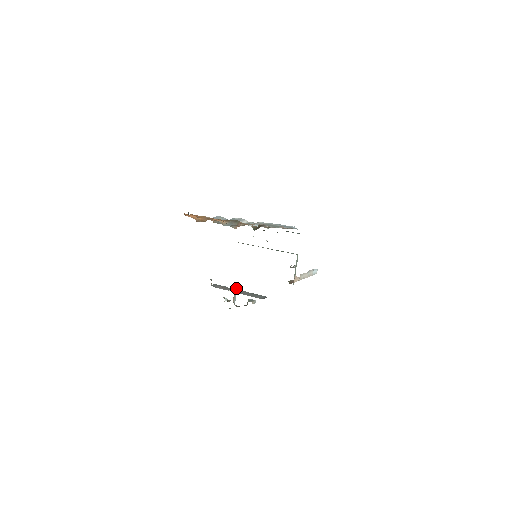
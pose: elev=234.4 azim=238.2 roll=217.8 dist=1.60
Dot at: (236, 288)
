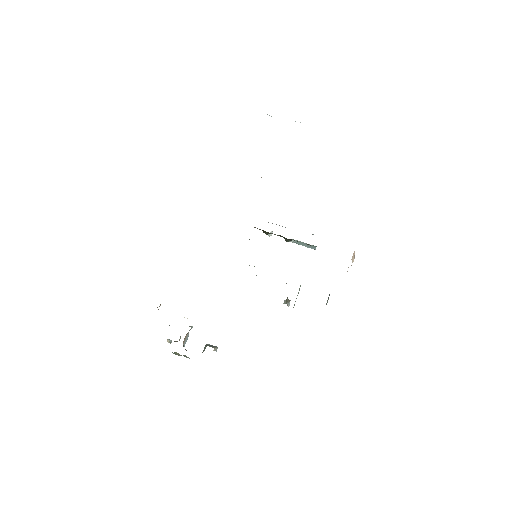
Dot at: occluded
